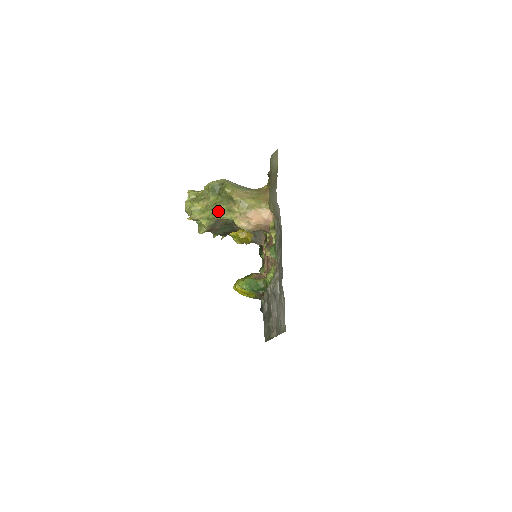
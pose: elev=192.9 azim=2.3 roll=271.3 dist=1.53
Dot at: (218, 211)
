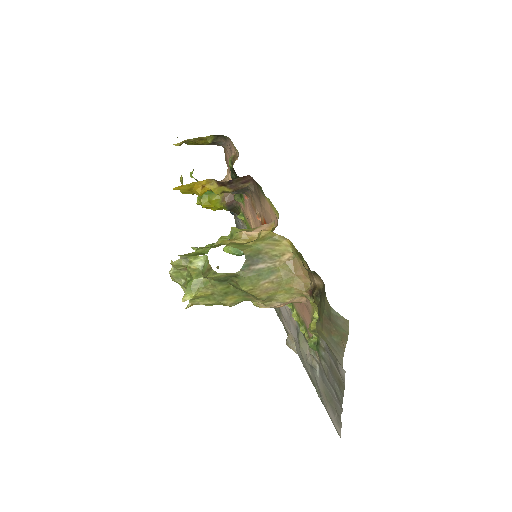
Dot at: (232, 302)
